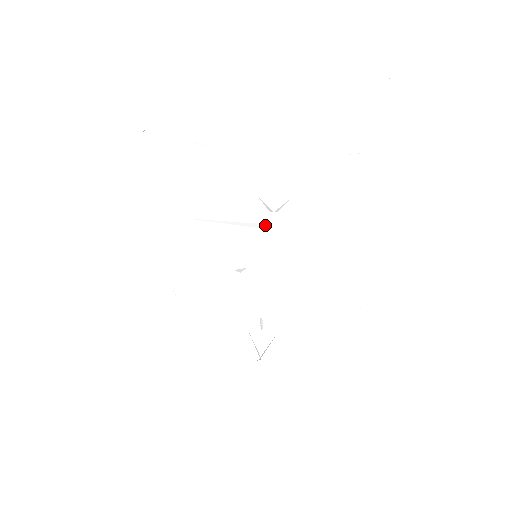
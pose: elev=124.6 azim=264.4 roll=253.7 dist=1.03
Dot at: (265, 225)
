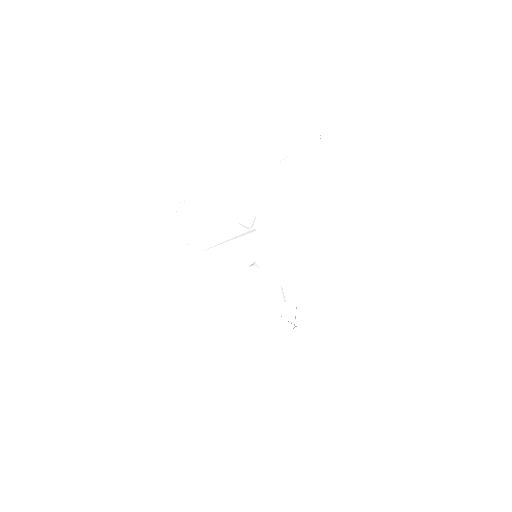
Dot at: (252, 230)
